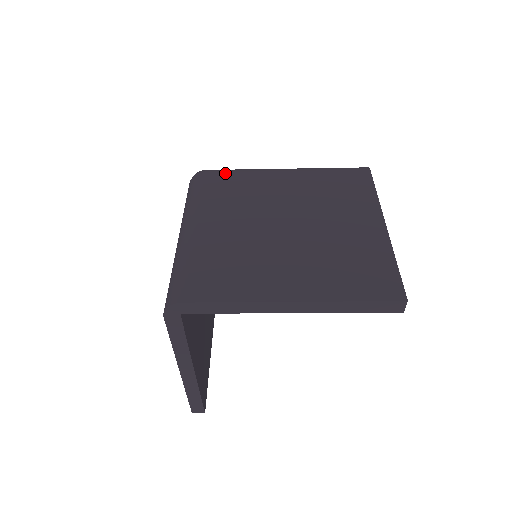
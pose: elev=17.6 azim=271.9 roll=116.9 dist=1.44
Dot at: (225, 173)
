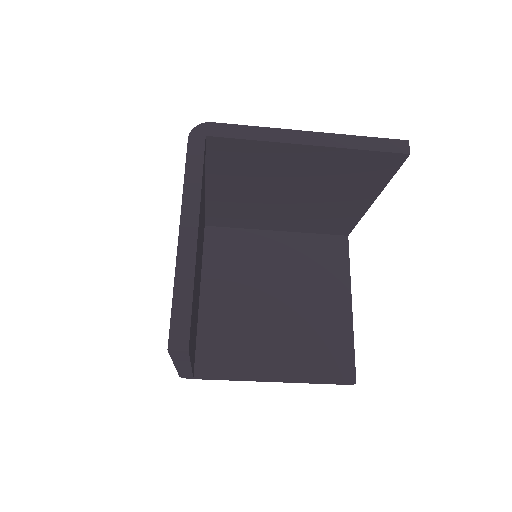
Dot at: occluded
